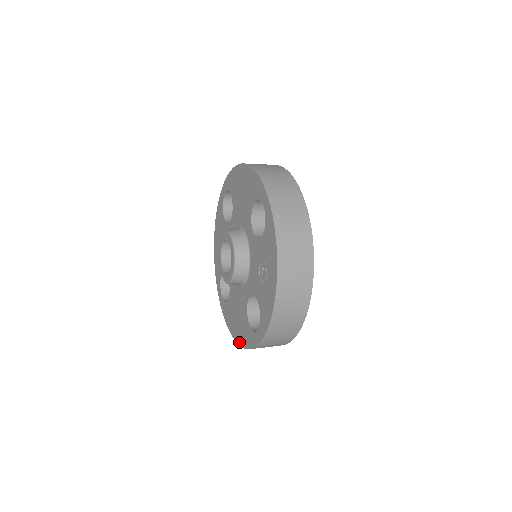
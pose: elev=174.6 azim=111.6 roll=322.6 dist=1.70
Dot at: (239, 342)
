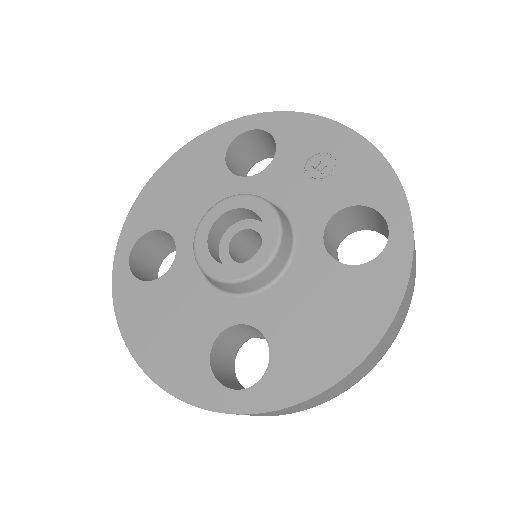
Dot at: (373, 338)
